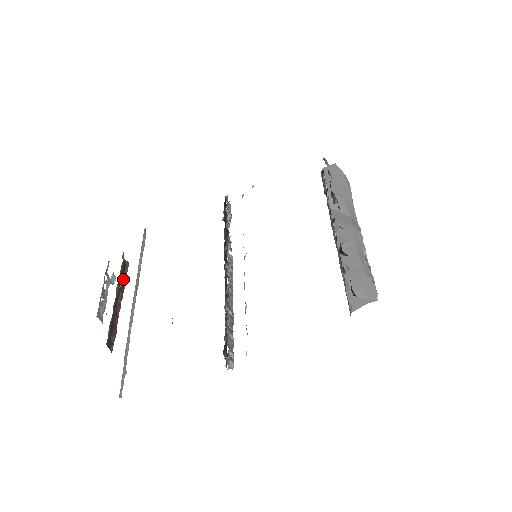
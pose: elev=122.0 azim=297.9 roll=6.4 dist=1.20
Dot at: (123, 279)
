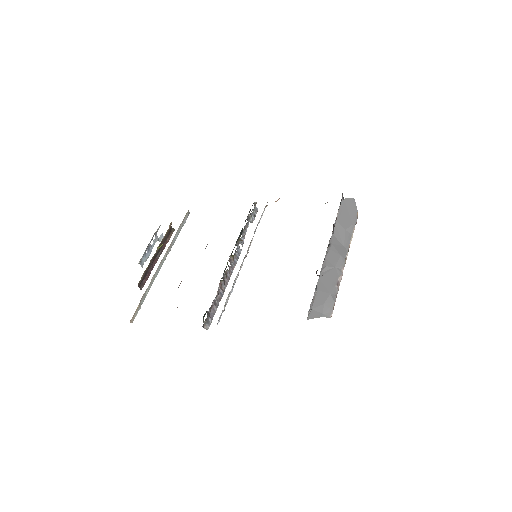
Dot at: (166, 241)
